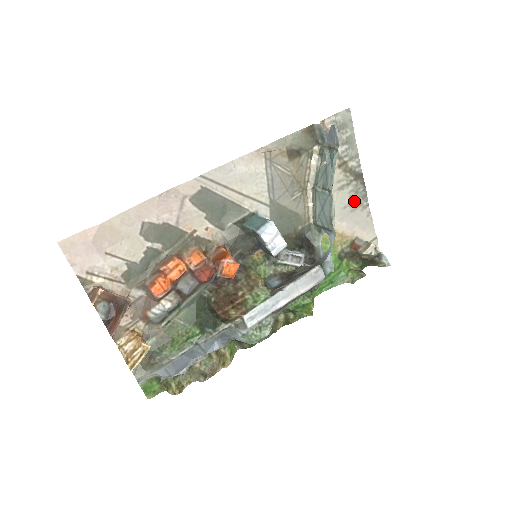
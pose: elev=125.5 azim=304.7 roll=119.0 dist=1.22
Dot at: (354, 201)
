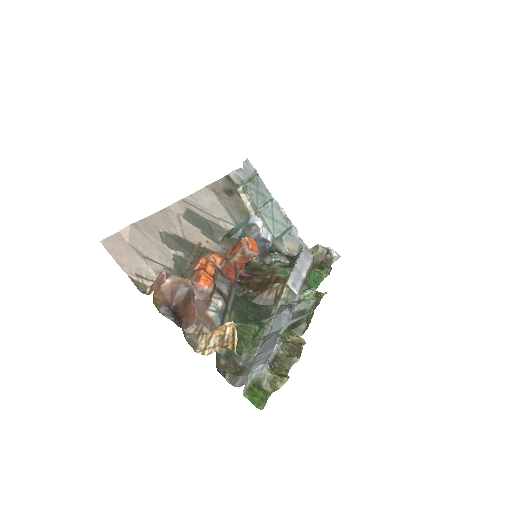
Dot at: occluded
